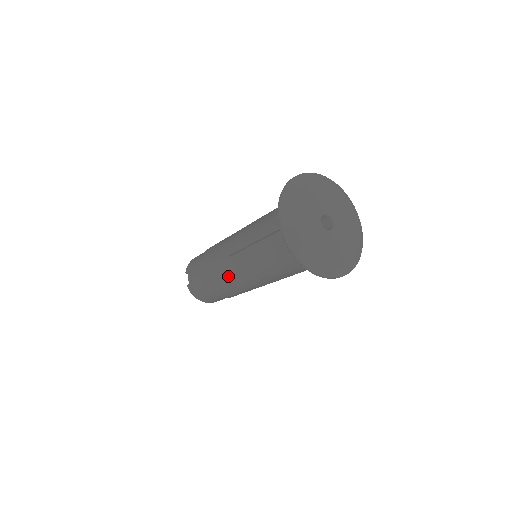
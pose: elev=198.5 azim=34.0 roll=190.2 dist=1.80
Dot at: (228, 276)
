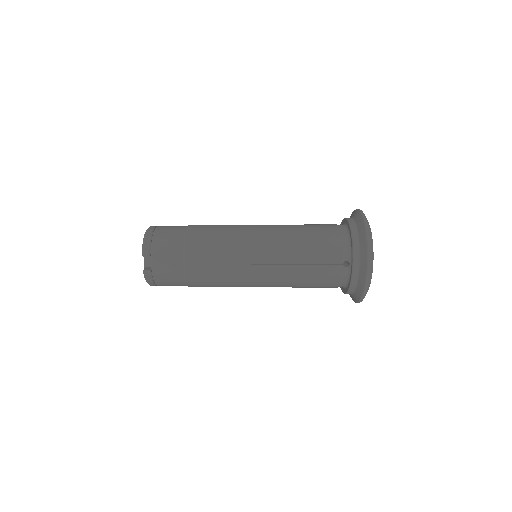
Dot at: (239, 280)
